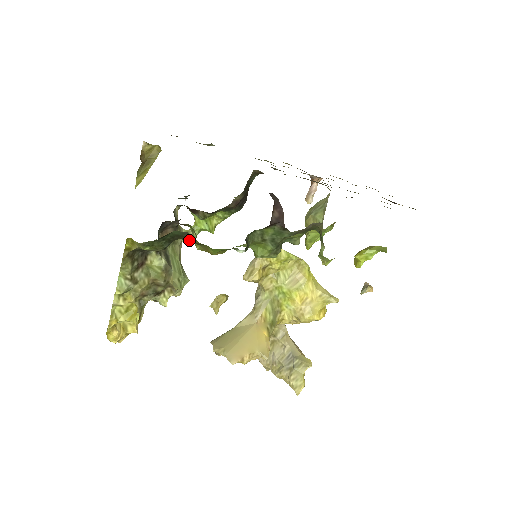
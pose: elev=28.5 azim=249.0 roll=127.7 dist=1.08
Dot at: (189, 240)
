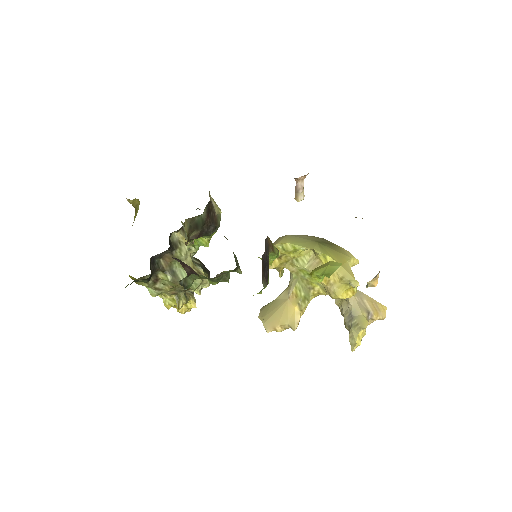
Dot at: occluded
